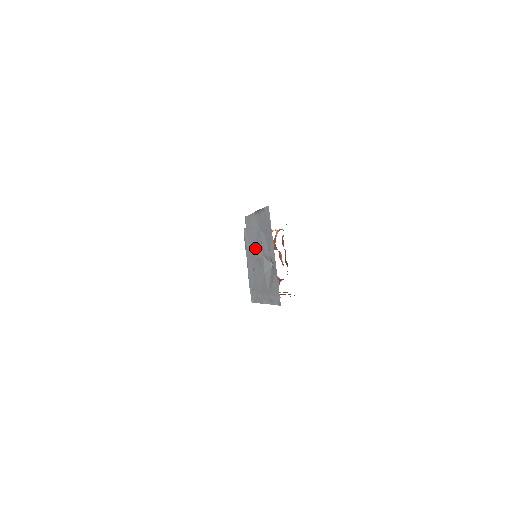
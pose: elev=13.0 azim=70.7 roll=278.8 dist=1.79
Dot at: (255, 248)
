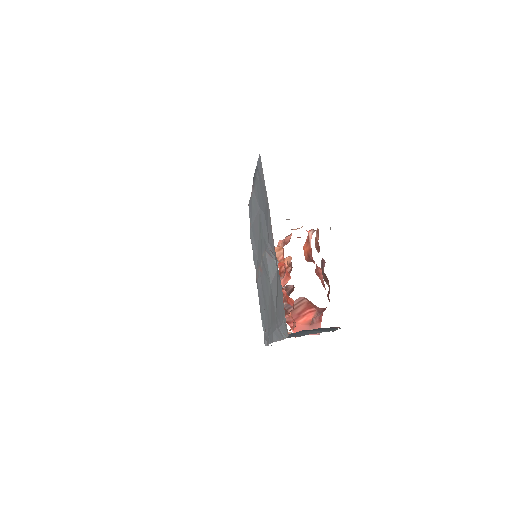
Dot at: (259, 247)
